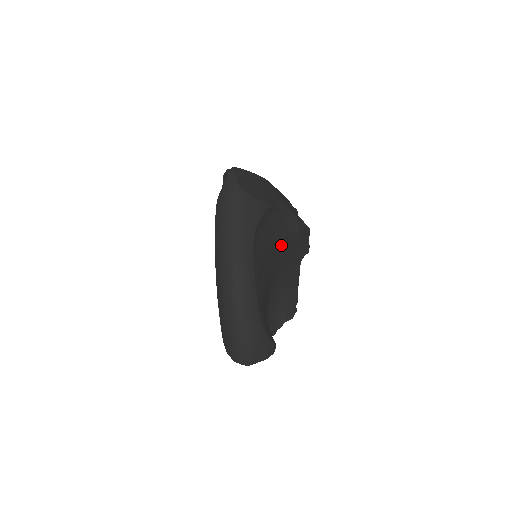
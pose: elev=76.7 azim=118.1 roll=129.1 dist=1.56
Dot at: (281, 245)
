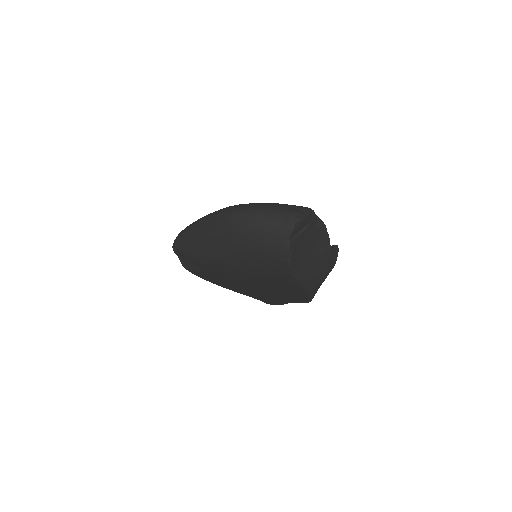
Dot at: occluded
